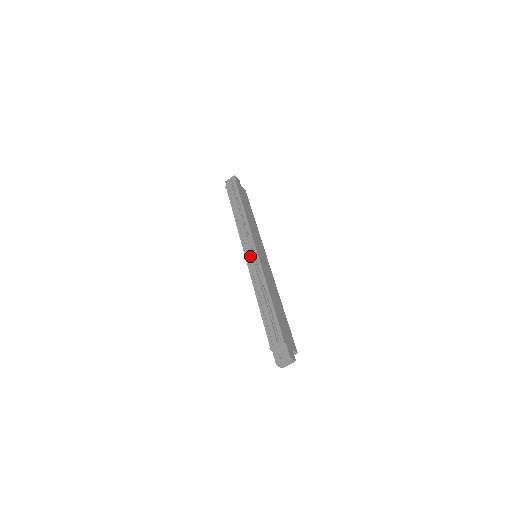
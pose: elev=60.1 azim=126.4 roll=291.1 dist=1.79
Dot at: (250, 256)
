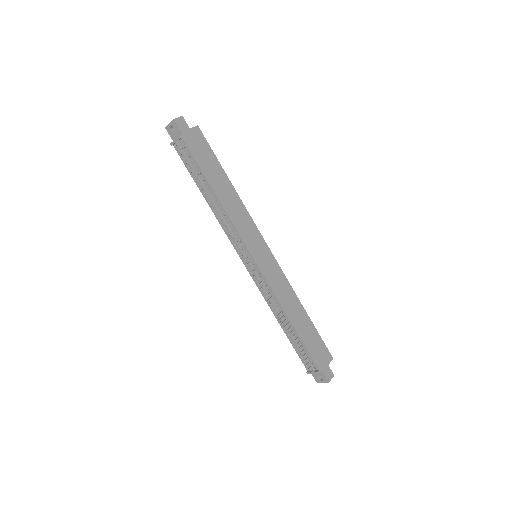
Dot at: (251, 271)
